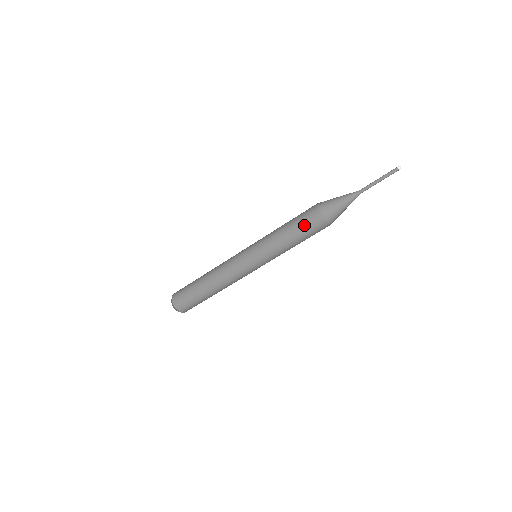
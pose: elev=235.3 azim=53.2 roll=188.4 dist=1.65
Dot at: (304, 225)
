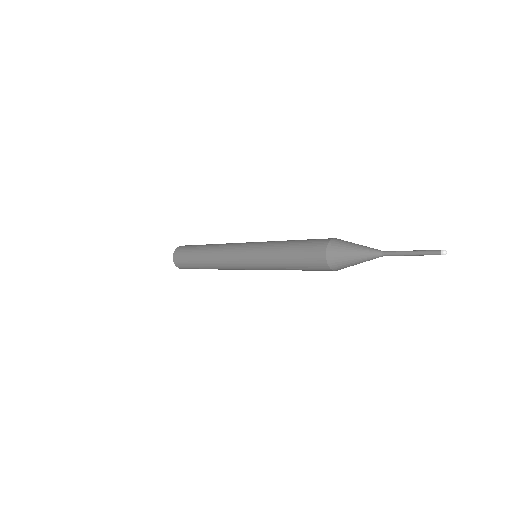
Dot at: occluded
